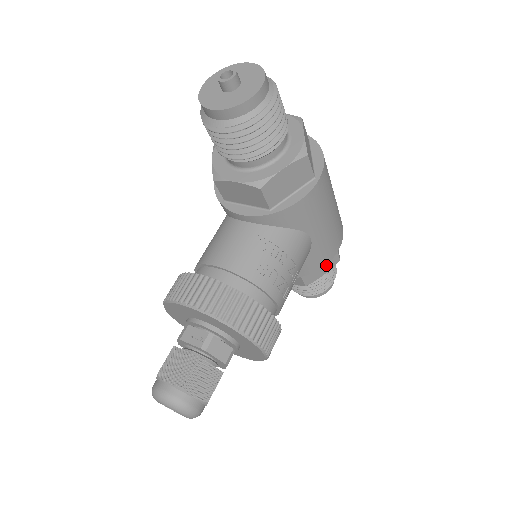
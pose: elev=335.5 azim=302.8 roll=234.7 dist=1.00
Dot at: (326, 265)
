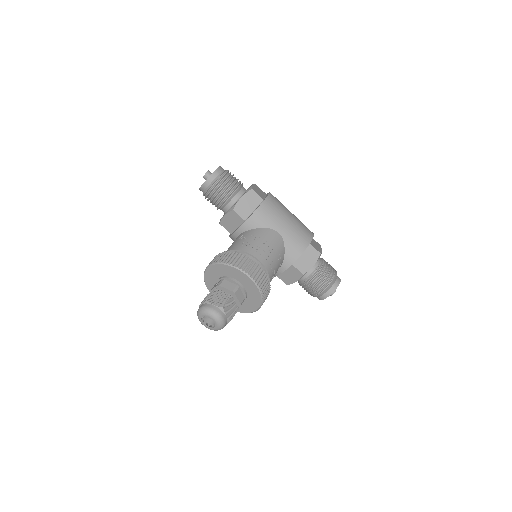
Dot at: (311, 258)
